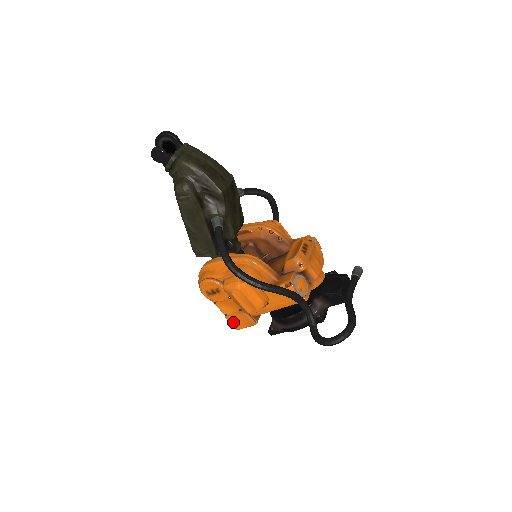
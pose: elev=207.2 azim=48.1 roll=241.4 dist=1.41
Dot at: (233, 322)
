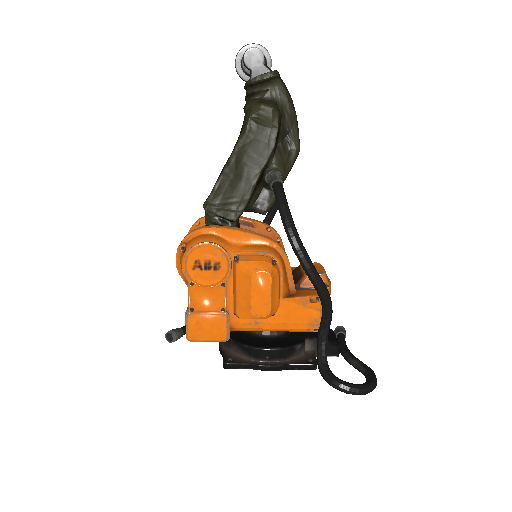
Dot at: (194, 325)
